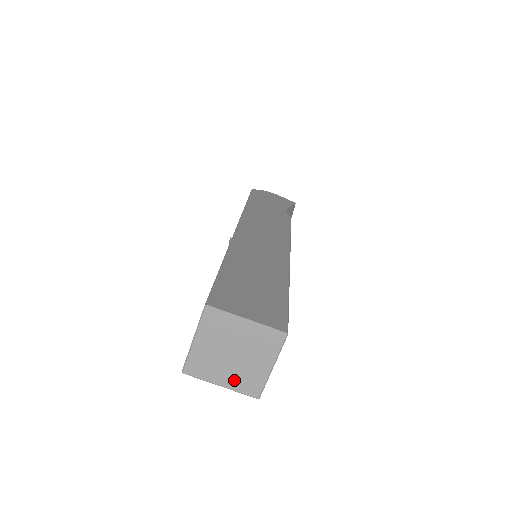
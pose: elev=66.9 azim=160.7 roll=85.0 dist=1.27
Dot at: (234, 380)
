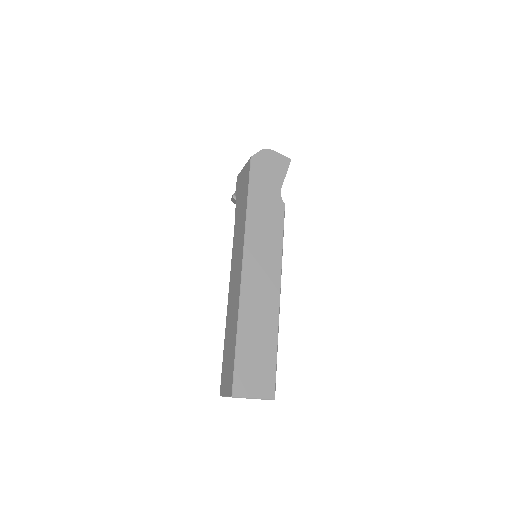
Dot at: occluded
